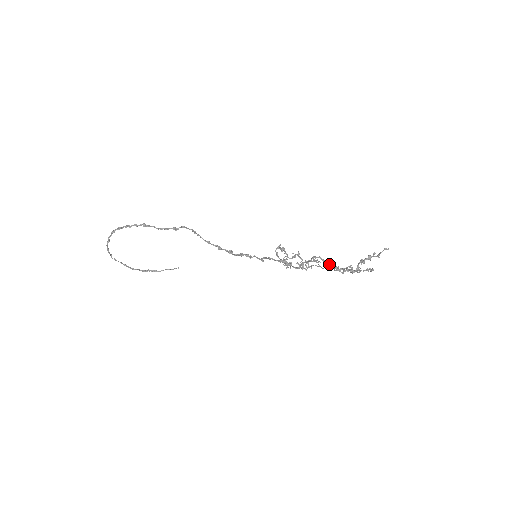
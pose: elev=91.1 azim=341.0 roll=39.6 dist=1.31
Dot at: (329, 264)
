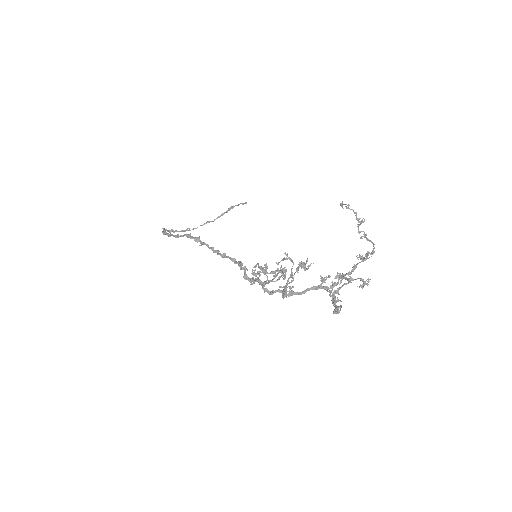
Dot at: (308, 290)
